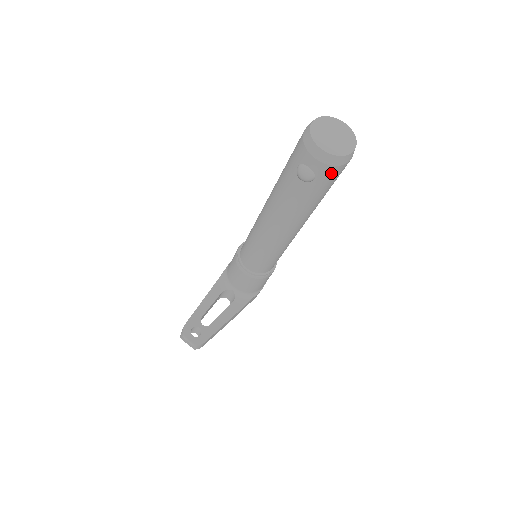
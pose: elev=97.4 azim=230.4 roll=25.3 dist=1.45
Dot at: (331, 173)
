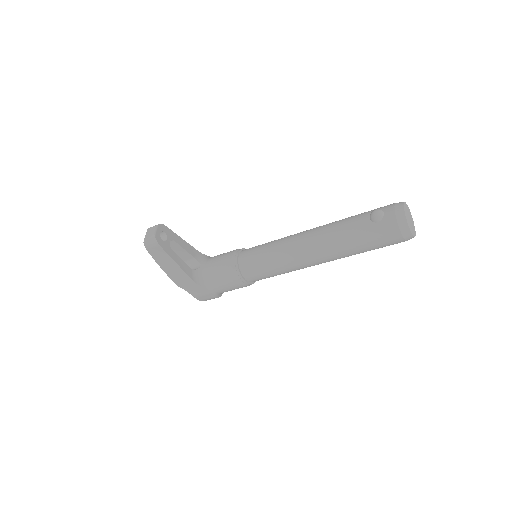
Dot at: (390, 228)
